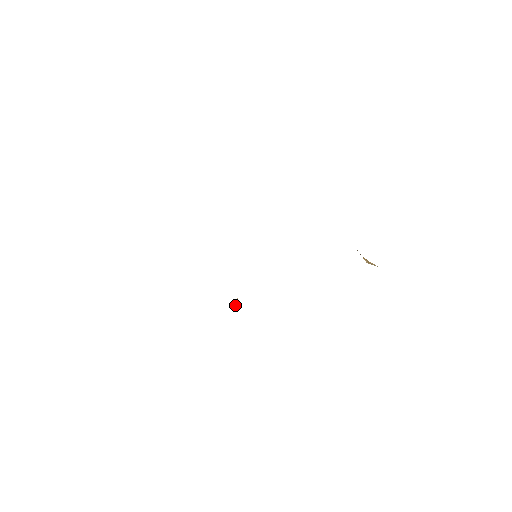
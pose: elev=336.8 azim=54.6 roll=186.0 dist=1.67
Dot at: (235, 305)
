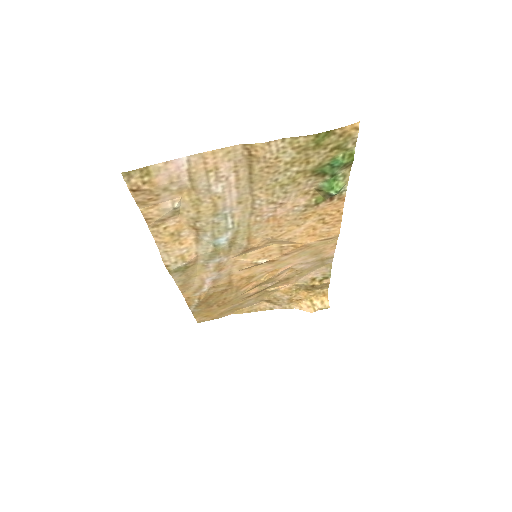
Dot at: (339, 189)
